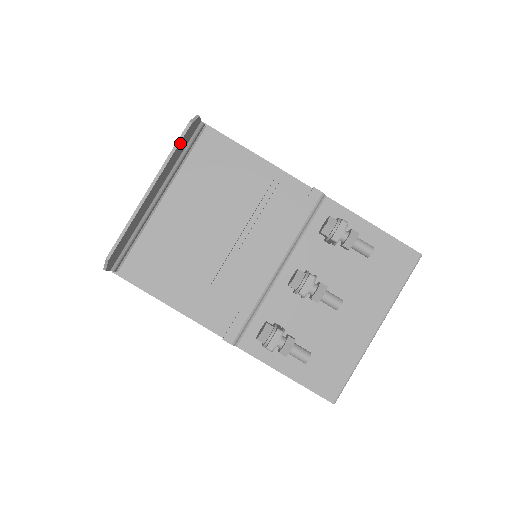
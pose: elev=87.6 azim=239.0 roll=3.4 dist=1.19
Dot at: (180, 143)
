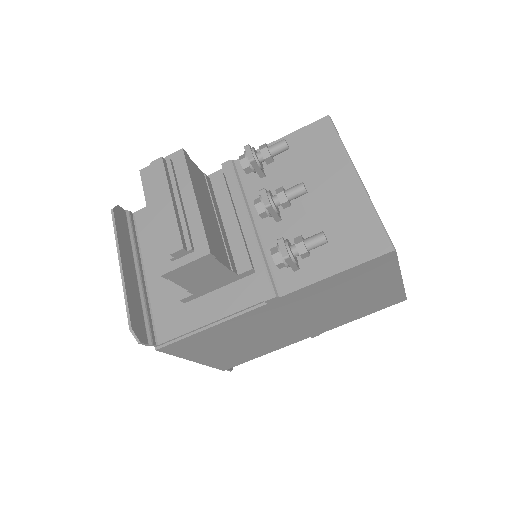
Dot at: (117, 225)
